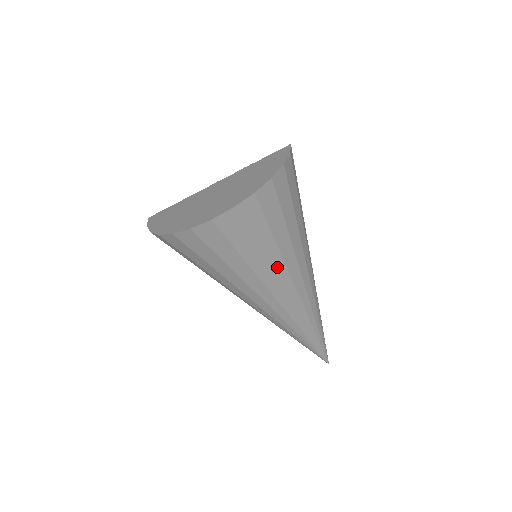
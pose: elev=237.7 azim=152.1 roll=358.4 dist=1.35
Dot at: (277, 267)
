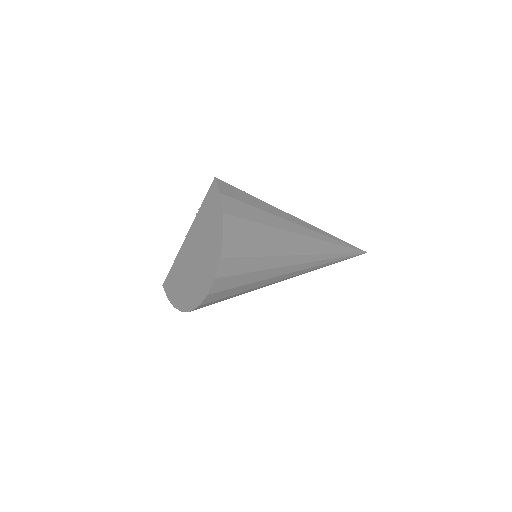
Dot at: (277, 263)
